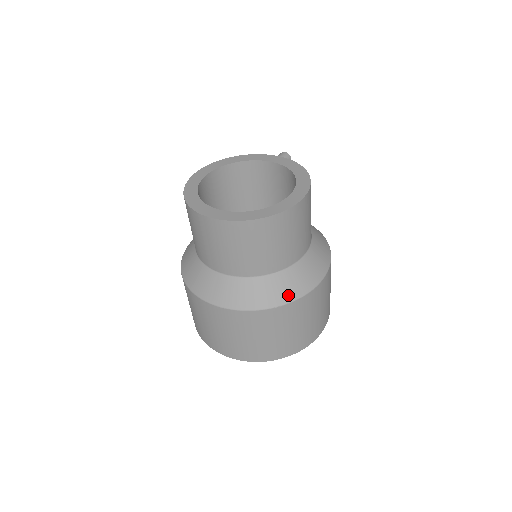
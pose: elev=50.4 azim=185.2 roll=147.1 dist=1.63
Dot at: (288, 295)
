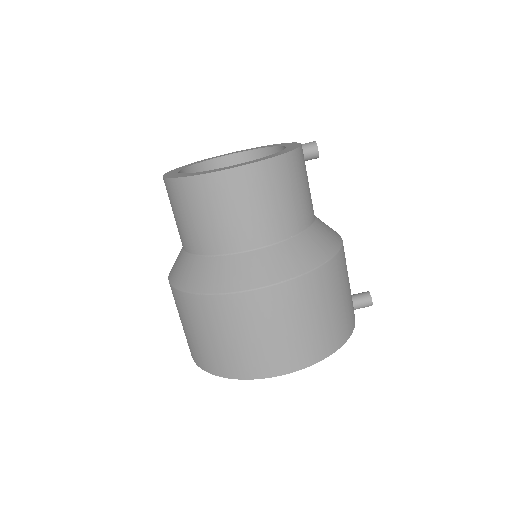
Dot at: (207, 285)
